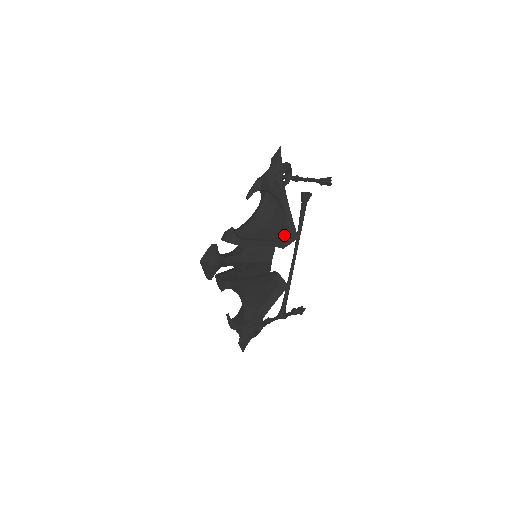
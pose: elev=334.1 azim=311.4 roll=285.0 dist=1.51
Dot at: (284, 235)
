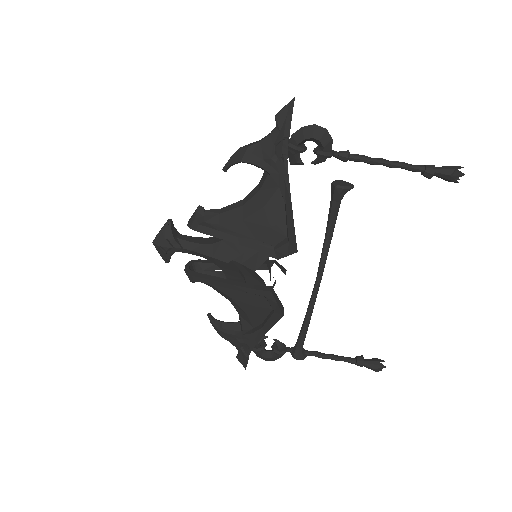
Dot at: (283, 240)
